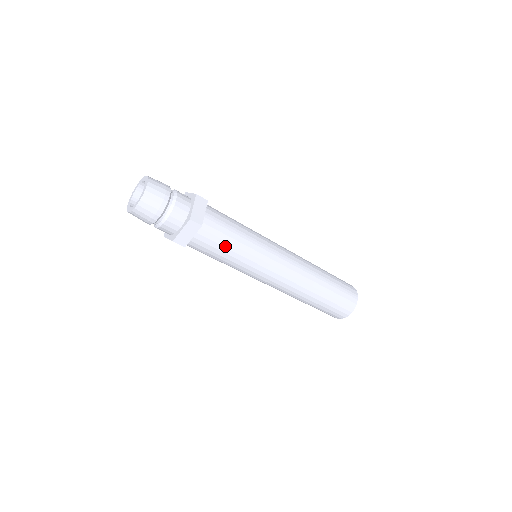
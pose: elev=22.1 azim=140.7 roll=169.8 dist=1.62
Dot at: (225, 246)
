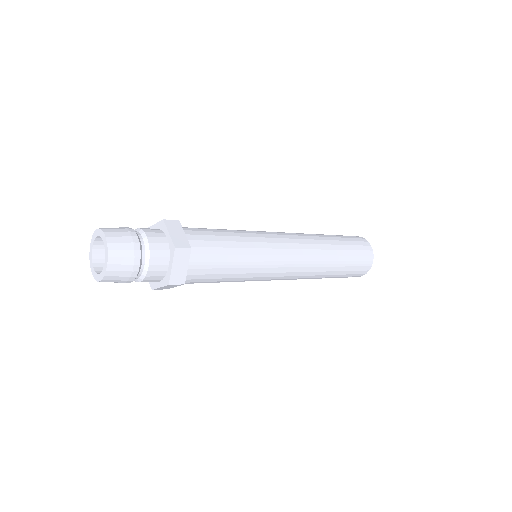
Dot at: (216, 281)
